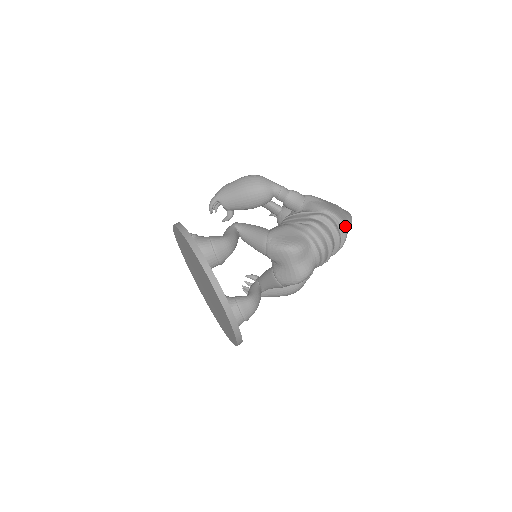
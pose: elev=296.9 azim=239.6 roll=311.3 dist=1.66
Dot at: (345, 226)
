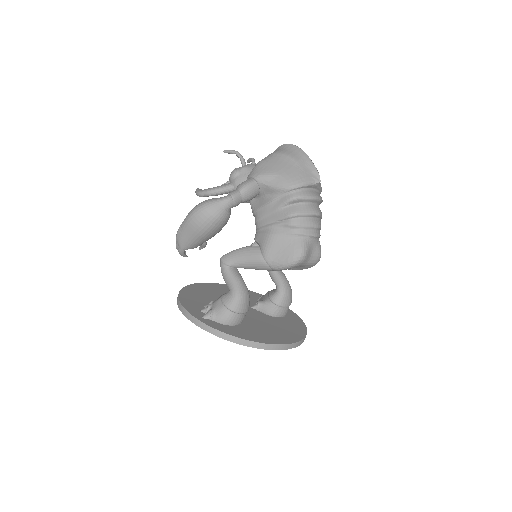
Dot at: (316, 183)
